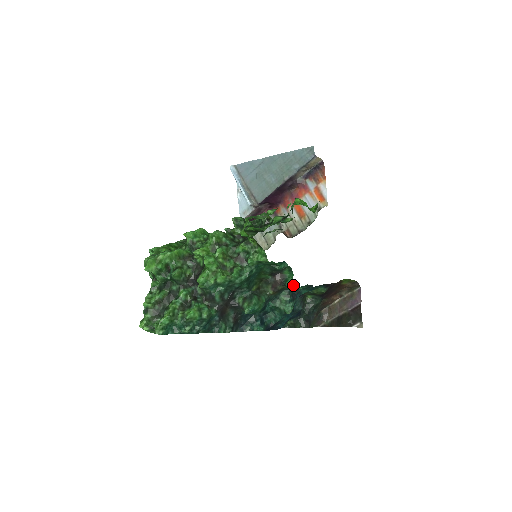
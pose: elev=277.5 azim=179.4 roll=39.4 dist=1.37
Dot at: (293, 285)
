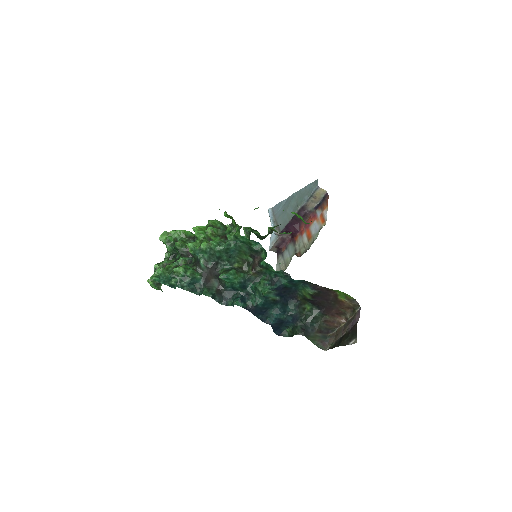
Dot at: (267, 266)
